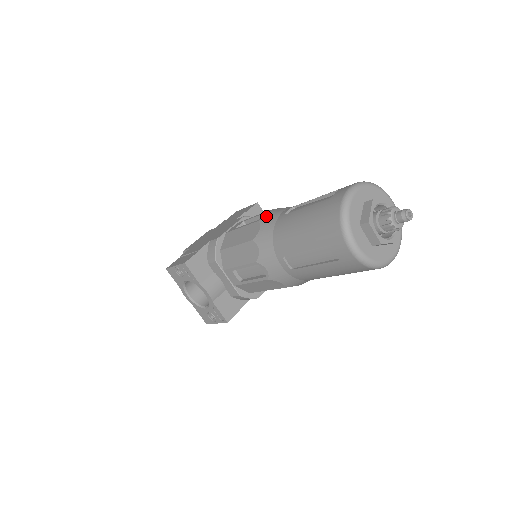
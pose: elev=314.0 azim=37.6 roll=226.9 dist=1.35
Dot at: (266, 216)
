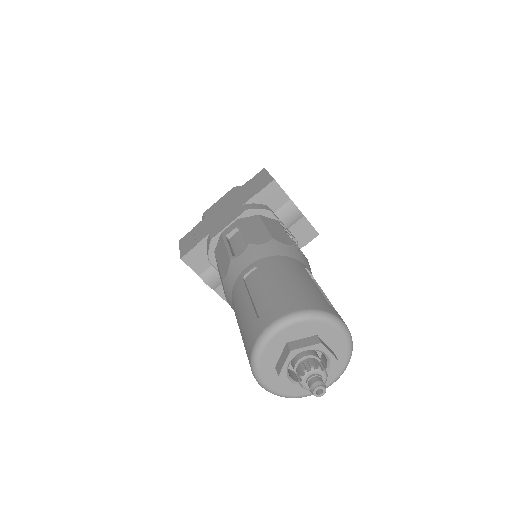
Dot at: (236, 258)
